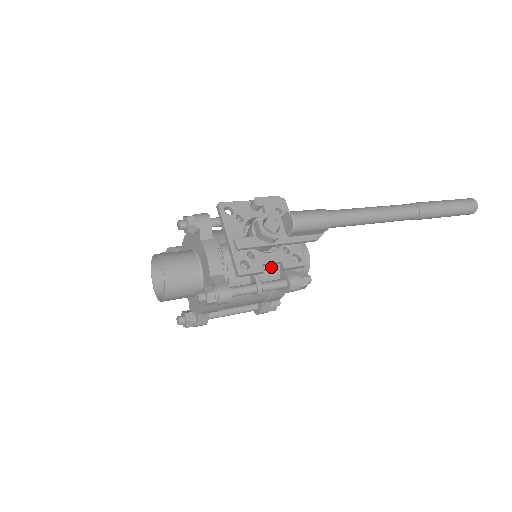
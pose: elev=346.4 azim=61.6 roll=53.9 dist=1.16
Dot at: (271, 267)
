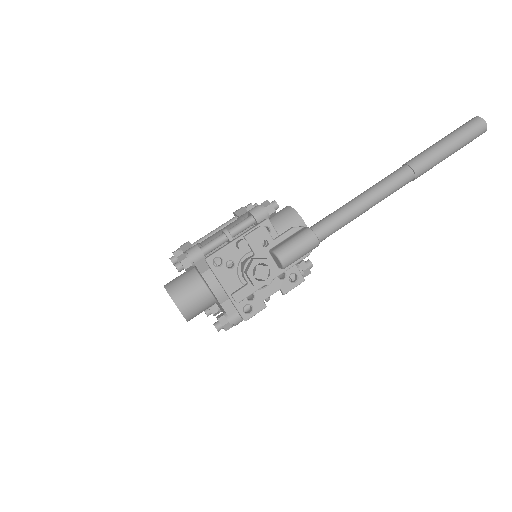
Dot at: occluded
